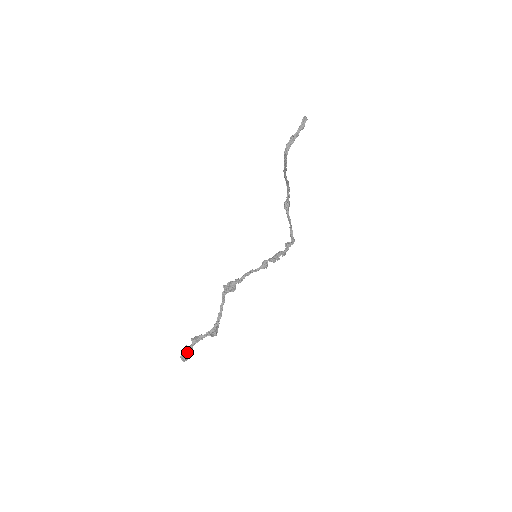
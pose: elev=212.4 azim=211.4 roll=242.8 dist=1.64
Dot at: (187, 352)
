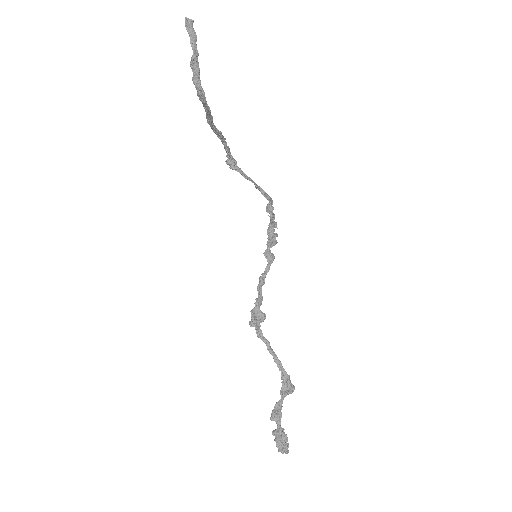
Dot at: (282, 439)
